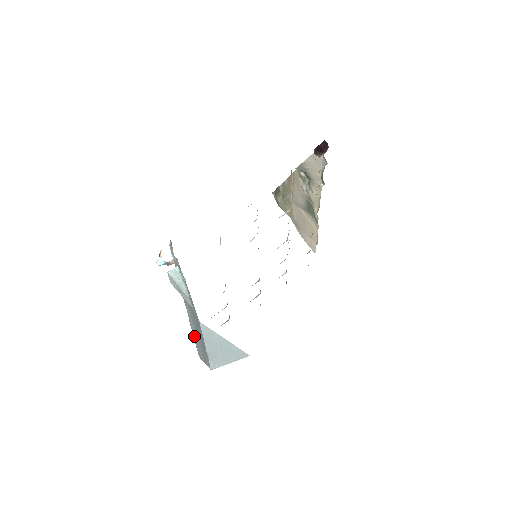
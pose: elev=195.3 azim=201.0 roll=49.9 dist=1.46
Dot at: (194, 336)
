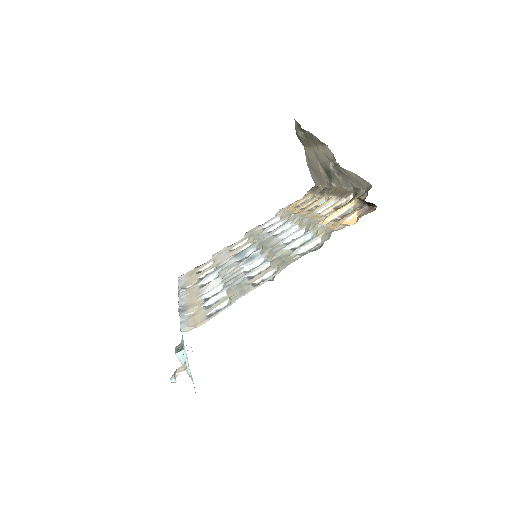
Dot at: occluded
